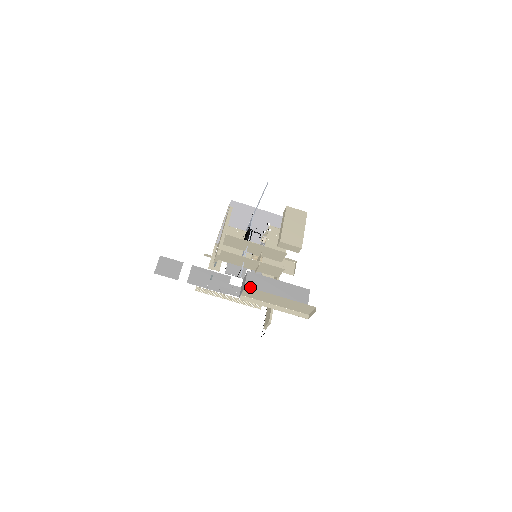
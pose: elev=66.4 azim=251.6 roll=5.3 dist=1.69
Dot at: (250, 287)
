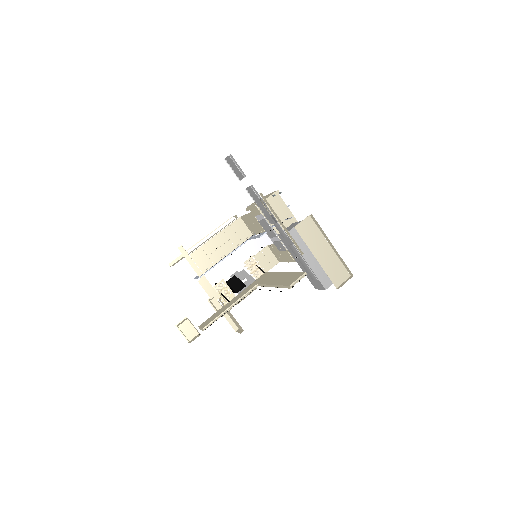
Dot at: occluded
